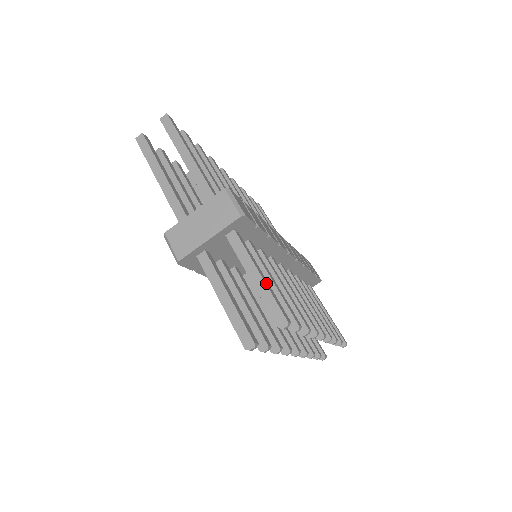
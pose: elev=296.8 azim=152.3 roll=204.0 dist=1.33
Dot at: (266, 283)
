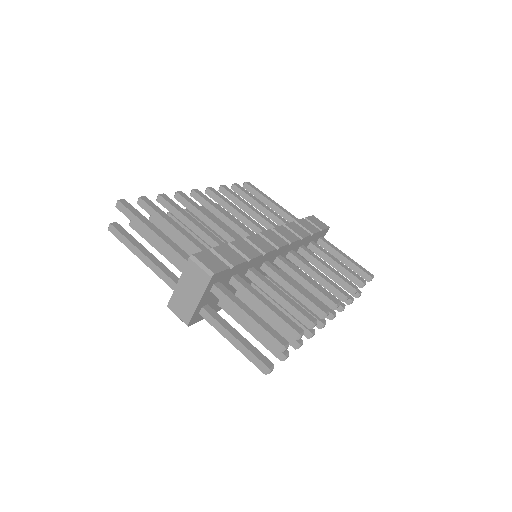
Dot at: (256, 320)
